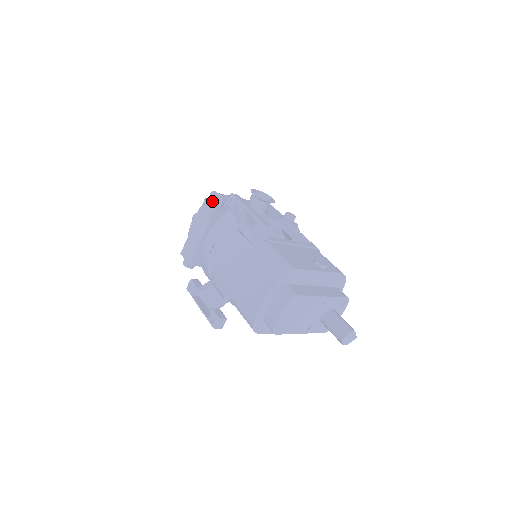
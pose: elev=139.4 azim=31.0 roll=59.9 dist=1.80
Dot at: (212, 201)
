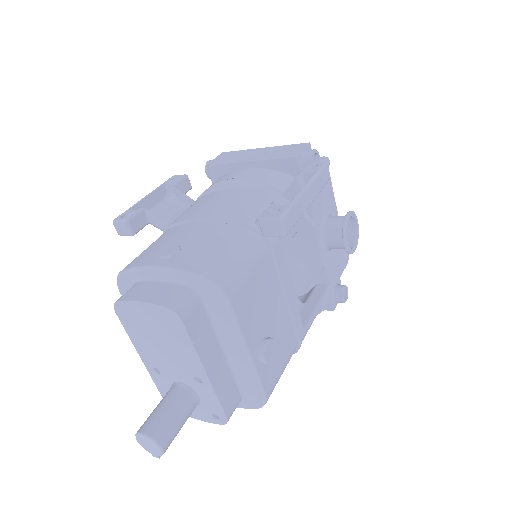
Dot at: (307, 150)
